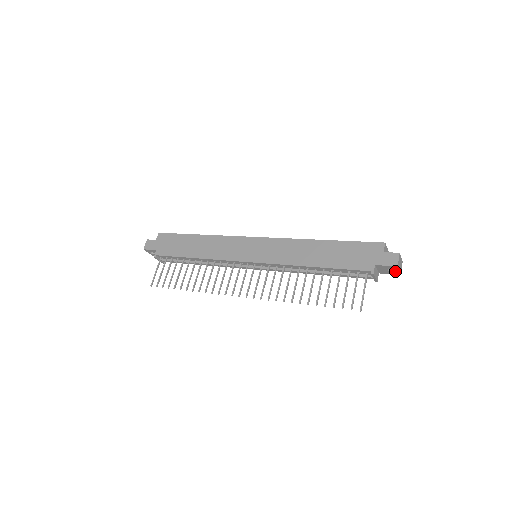
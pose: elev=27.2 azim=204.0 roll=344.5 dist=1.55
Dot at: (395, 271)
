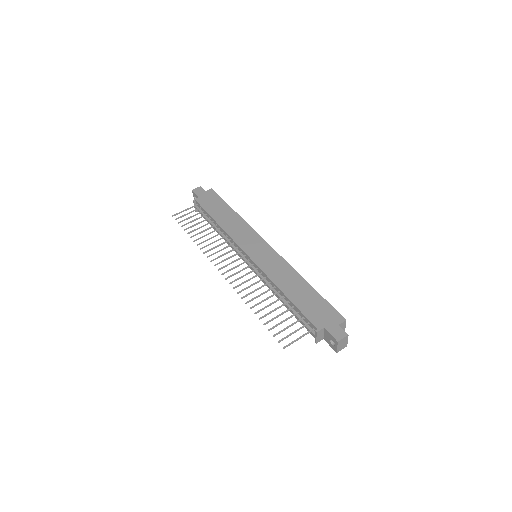
Dot at: (335, 345)
